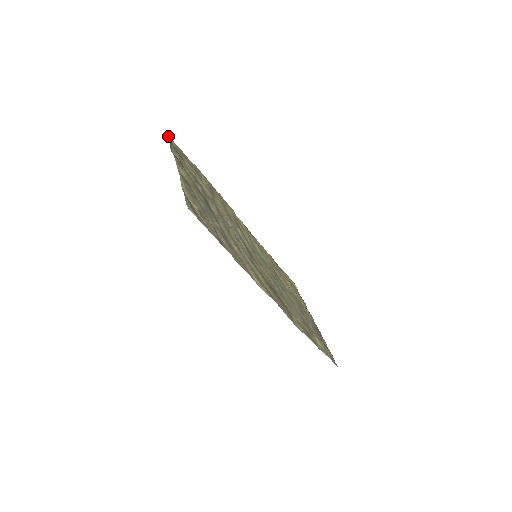
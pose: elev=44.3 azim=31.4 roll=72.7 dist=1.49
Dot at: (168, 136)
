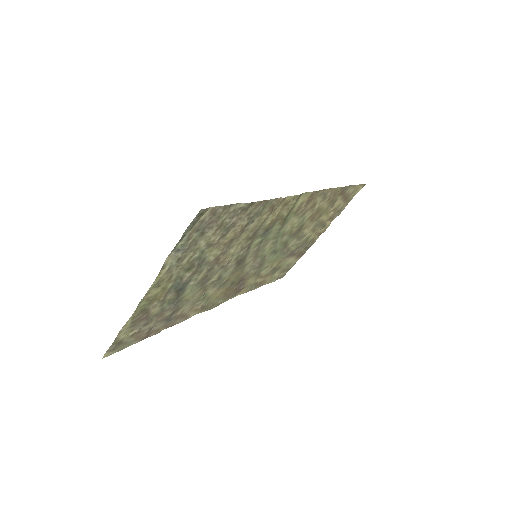
Dot at: (196, 217)
